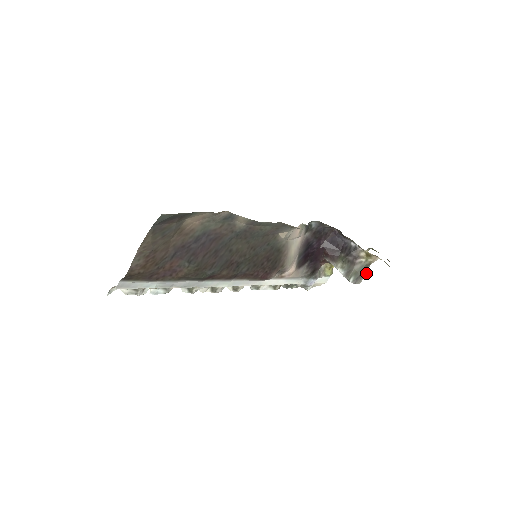
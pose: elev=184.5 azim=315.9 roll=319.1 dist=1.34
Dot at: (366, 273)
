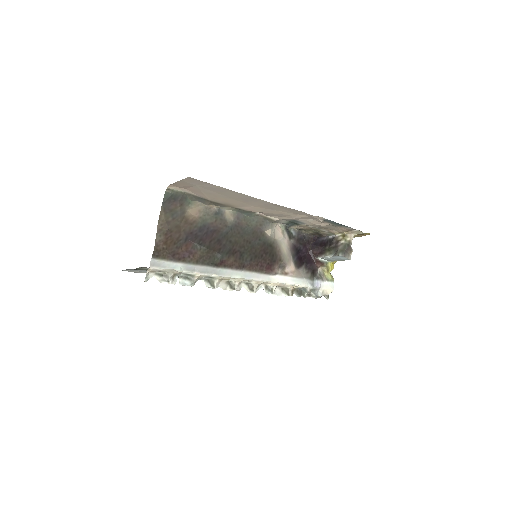
Dot at: (351, 250)
